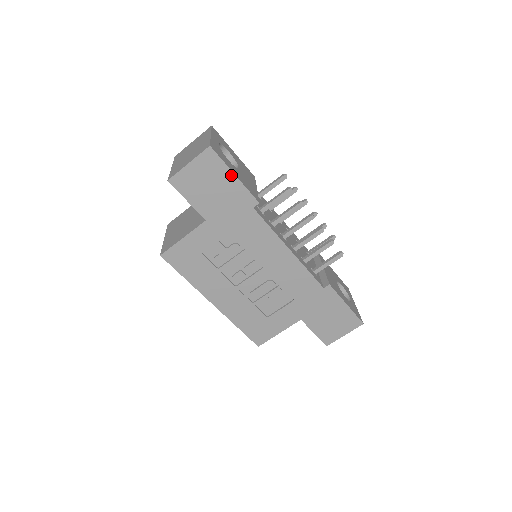
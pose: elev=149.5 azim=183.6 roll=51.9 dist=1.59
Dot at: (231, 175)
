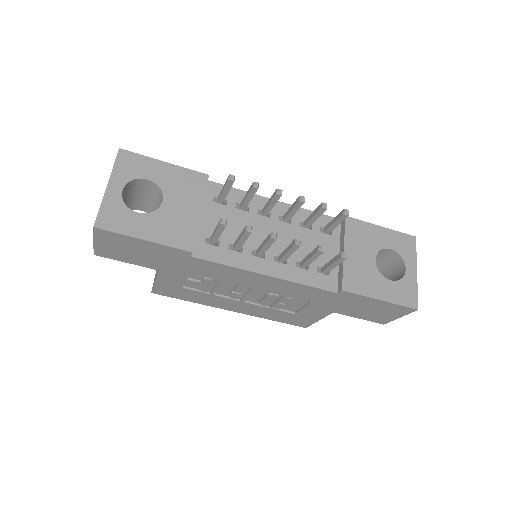
Dot at: (140, 240)
